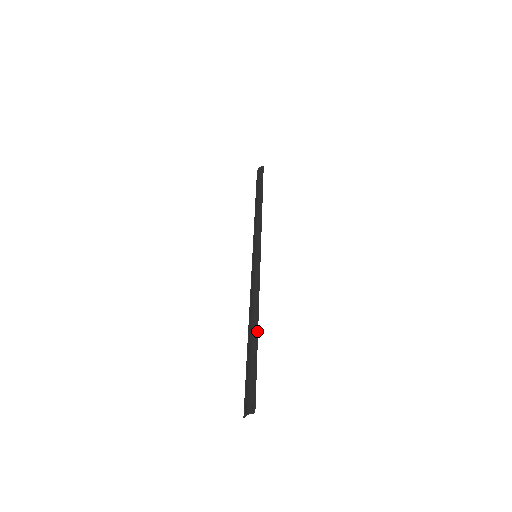
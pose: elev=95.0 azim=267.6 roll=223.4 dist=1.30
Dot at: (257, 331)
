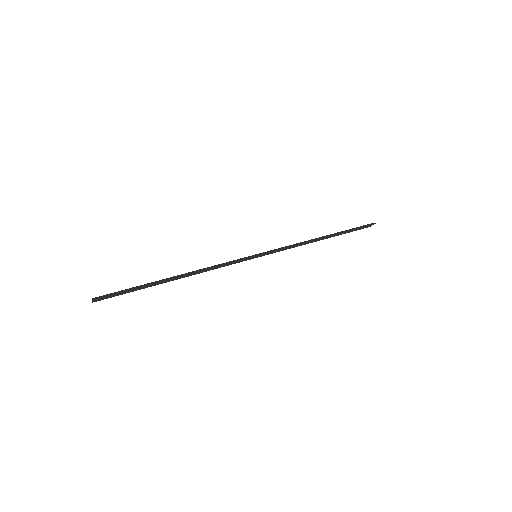
Dot at: (171, 278)
